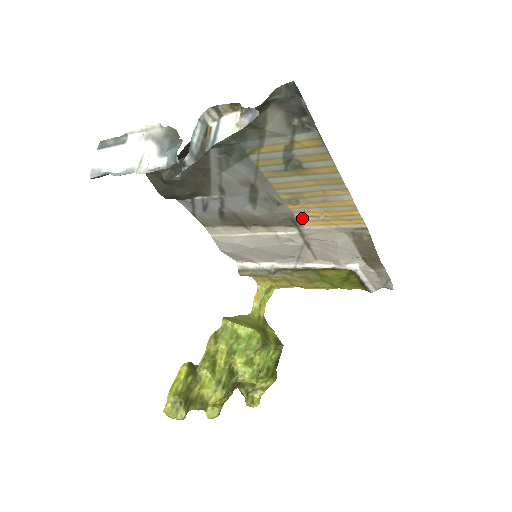
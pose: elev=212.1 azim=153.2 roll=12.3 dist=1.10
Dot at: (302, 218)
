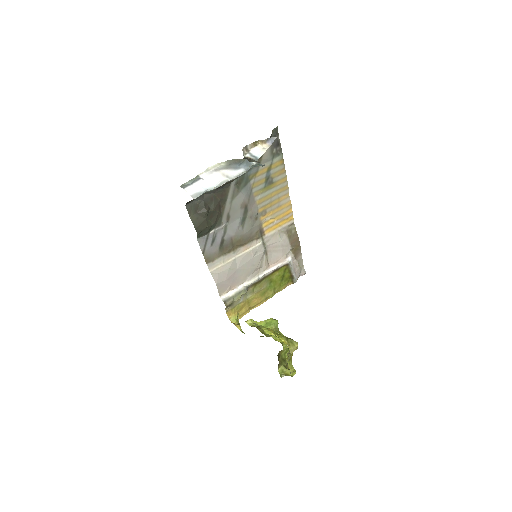
Dot at: (265, 227)
